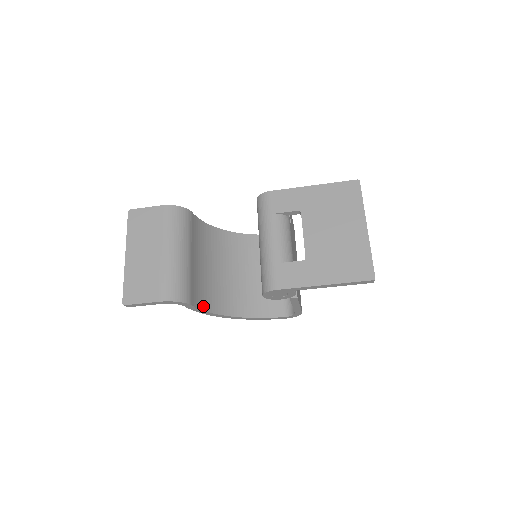
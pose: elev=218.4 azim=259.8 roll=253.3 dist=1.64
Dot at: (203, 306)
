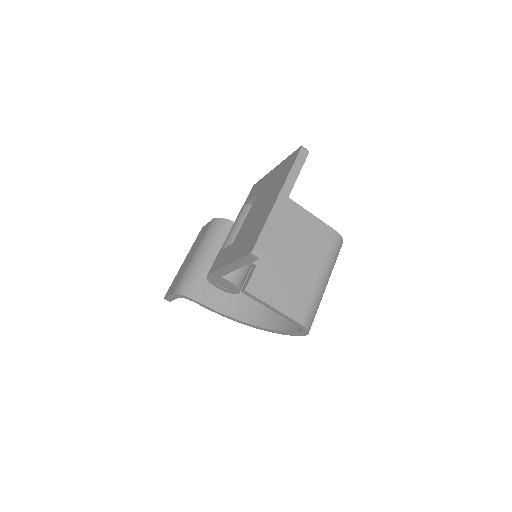
Dot at: (219, 307)
